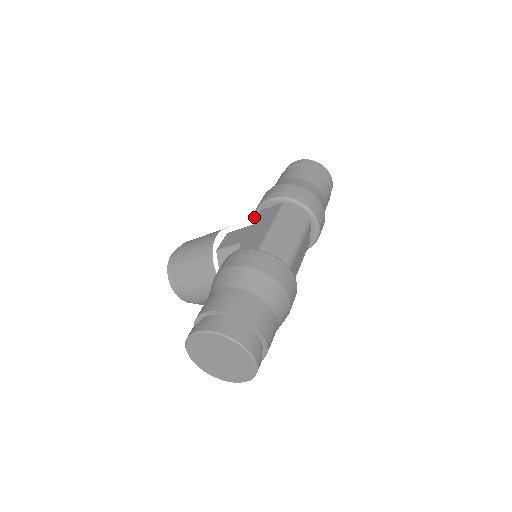
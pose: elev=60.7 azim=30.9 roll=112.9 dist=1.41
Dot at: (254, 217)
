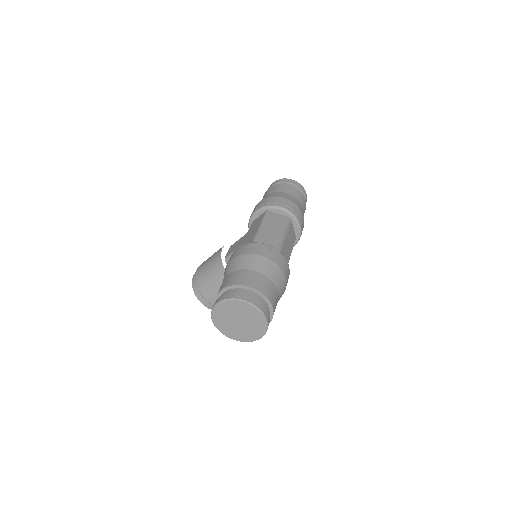
Dot at: occluded
